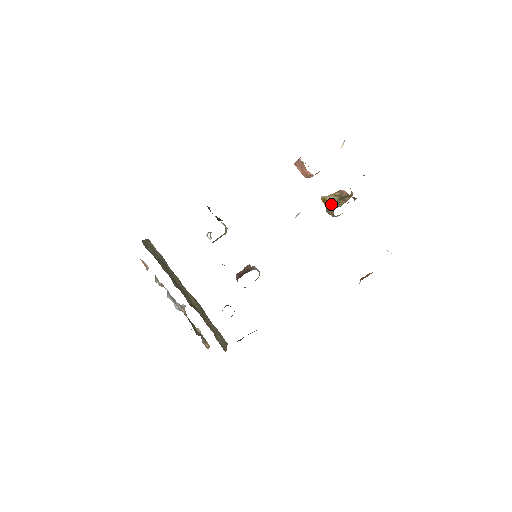
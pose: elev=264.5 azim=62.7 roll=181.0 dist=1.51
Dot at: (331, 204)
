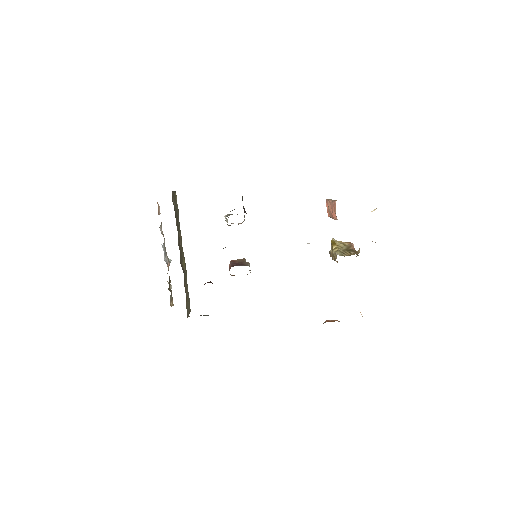
Dot at: (338, 250)
